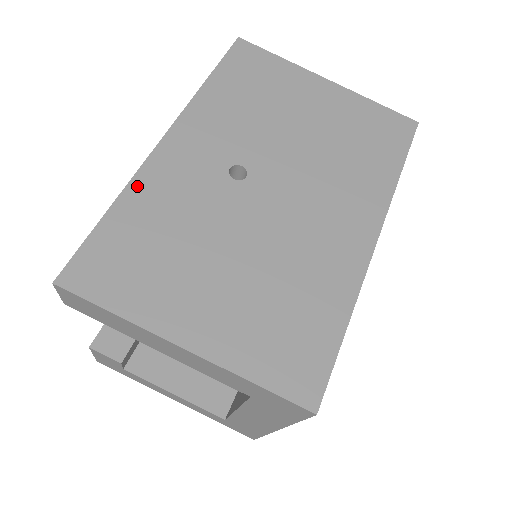
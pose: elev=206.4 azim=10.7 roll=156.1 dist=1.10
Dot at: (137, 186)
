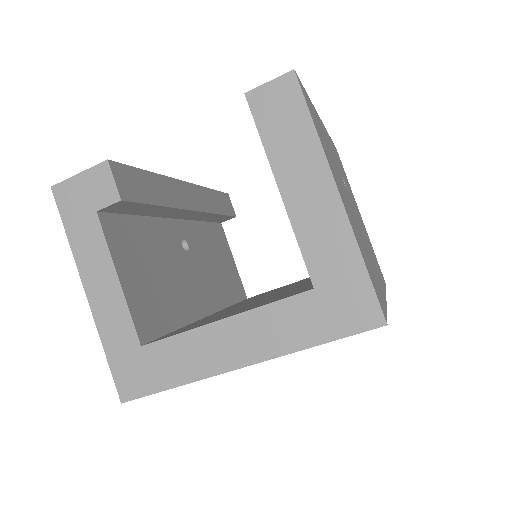
Dot at: occluded
